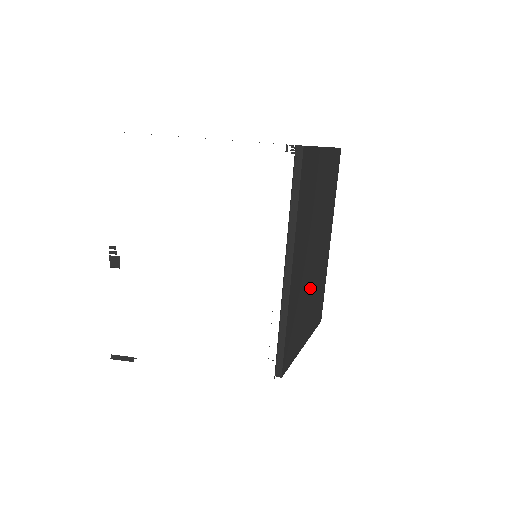
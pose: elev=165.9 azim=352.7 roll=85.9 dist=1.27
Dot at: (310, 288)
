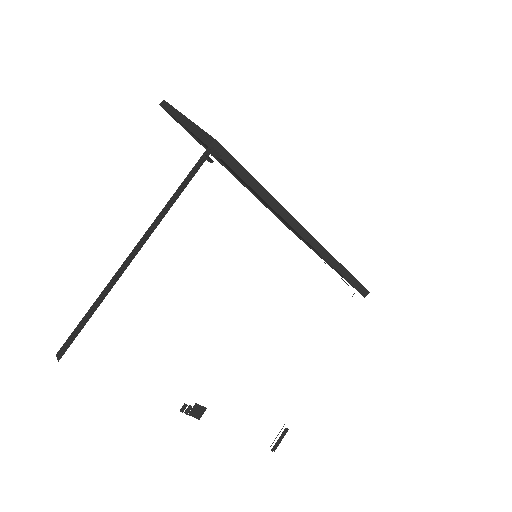
Dot at: occluded
